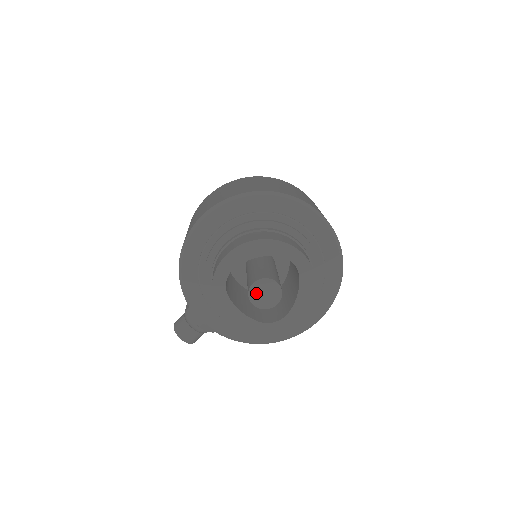
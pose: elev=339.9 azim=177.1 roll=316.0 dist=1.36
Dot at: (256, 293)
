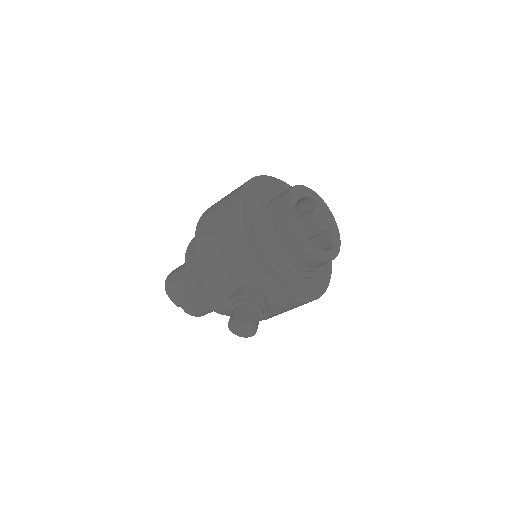
Dot at: (318, 218)
